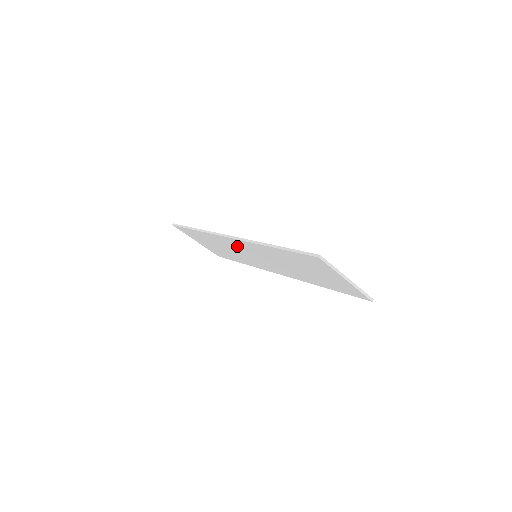
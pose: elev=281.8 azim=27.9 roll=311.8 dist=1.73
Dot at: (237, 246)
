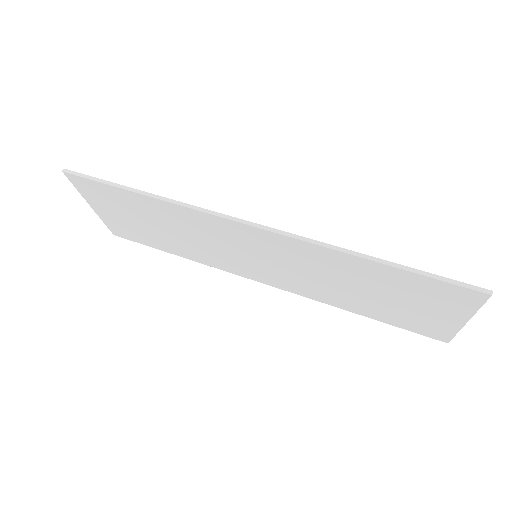
Dot at: (236, 237)
